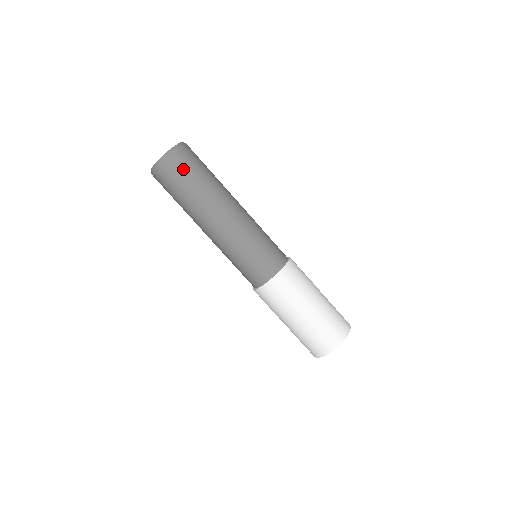
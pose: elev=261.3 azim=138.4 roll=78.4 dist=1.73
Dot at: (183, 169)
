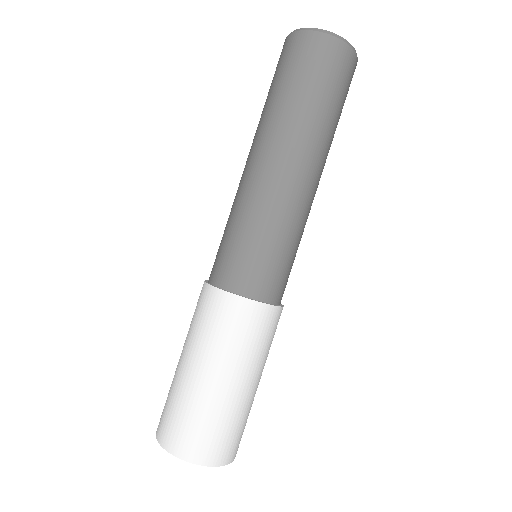
Dot at: (290, 63)
